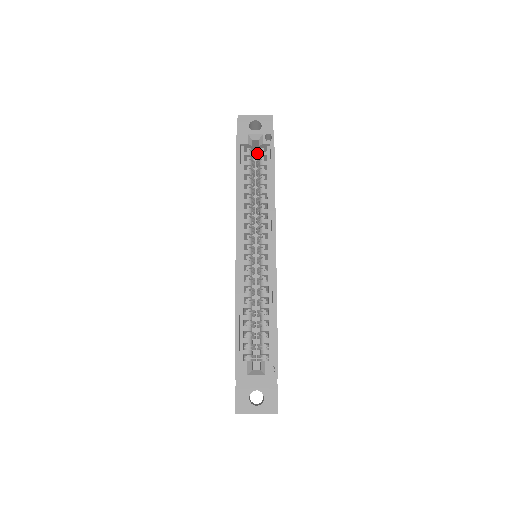
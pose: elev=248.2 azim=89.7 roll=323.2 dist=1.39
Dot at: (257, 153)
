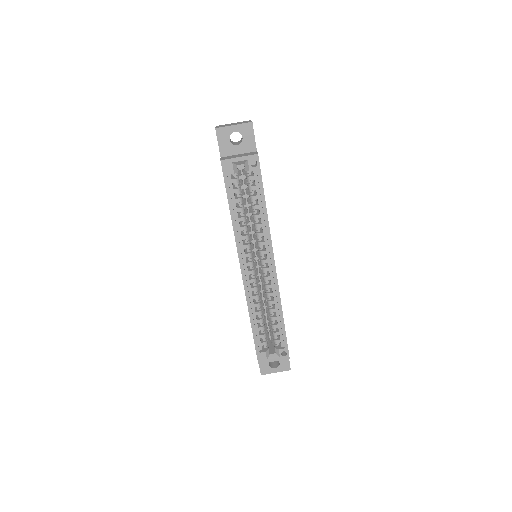
Dot at: (243, 173)
